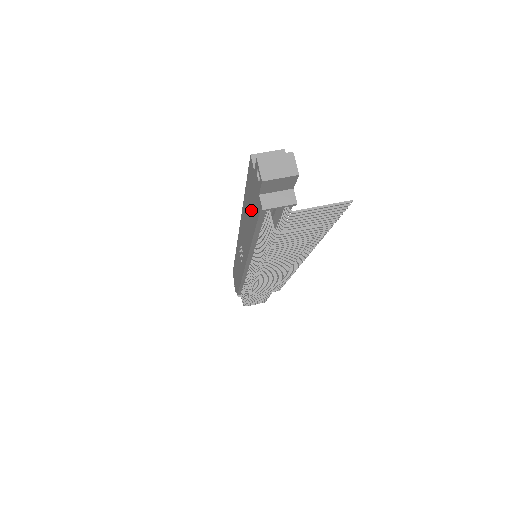
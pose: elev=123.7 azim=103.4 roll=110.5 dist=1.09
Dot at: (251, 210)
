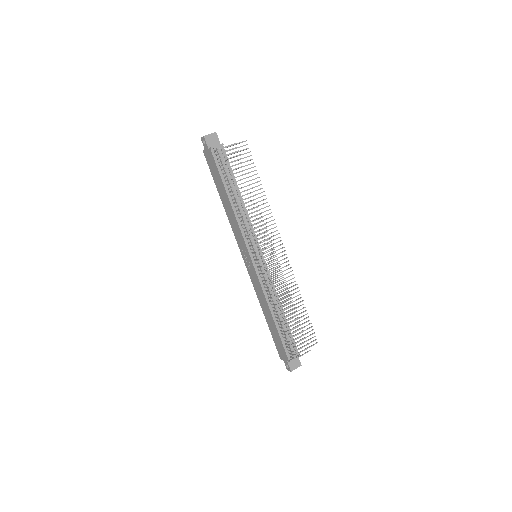
Dot at: (217, 178)
